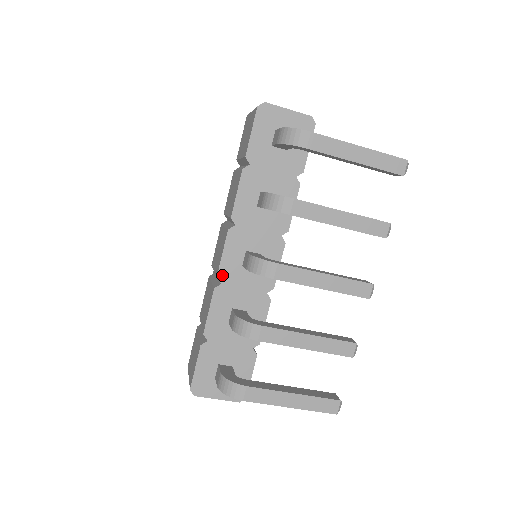
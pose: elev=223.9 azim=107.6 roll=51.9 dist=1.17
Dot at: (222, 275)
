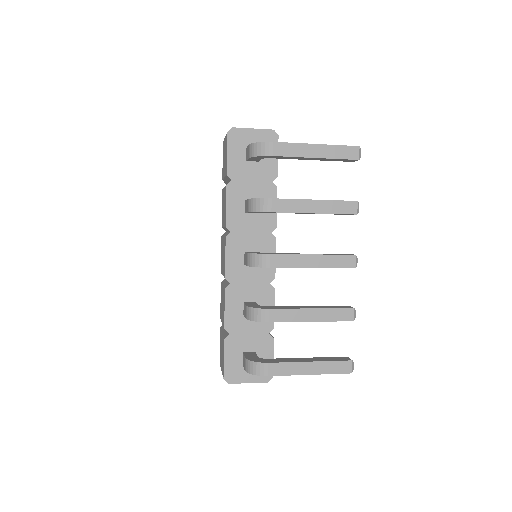
Dot at: (229, 276)
